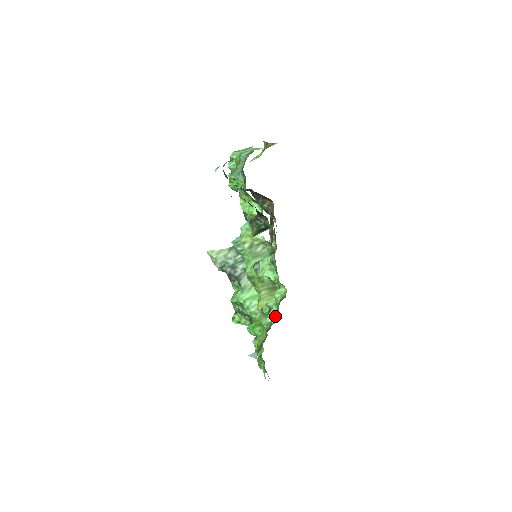
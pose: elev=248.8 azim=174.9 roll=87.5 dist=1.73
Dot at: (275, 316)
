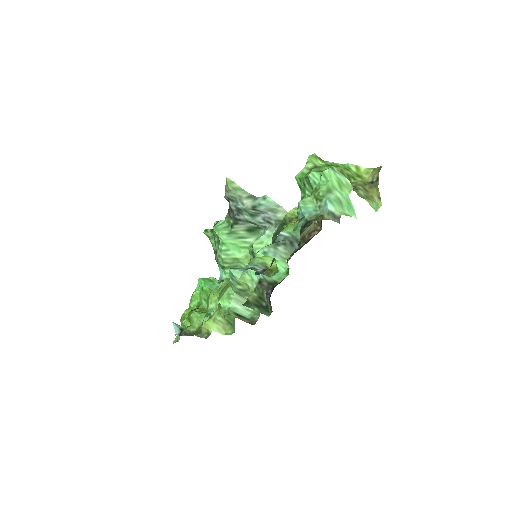
Dot at: occluded
